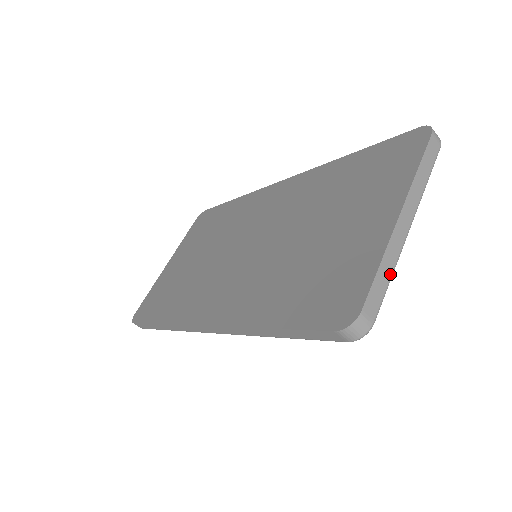
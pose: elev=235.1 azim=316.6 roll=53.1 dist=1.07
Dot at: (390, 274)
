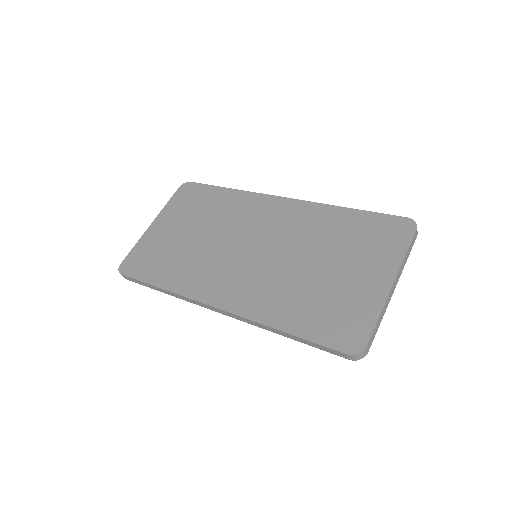
Dot at: occluded
